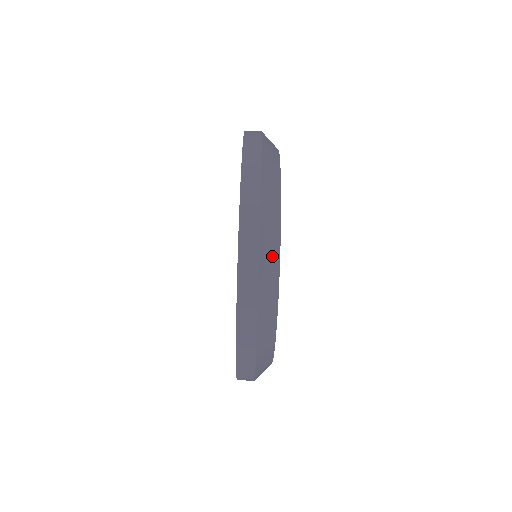
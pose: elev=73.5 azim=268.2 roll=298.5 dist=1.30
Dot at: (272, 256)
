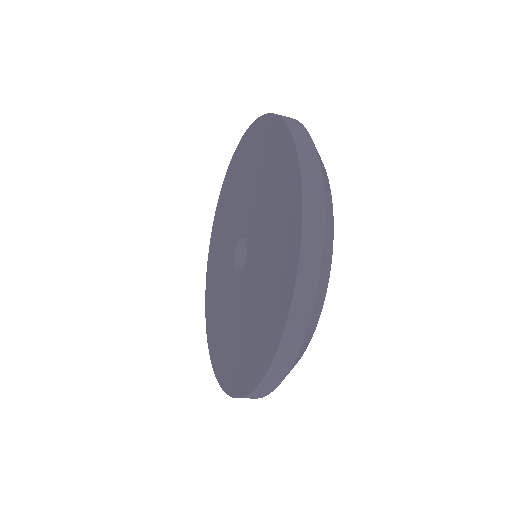
Dot at: occluded
